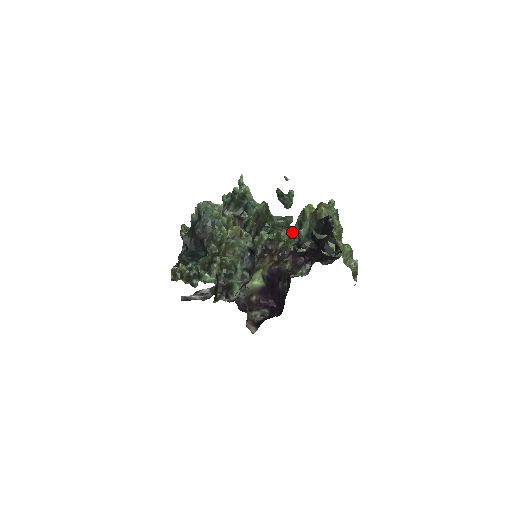
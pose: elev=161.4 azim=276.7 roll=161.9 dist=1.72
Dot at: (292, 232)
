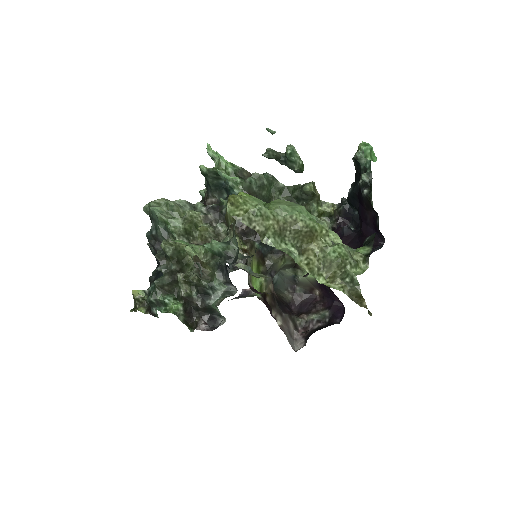
Dot at: (213, 247)
